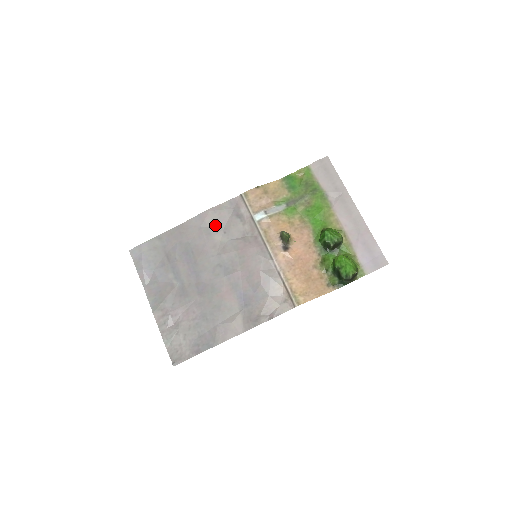
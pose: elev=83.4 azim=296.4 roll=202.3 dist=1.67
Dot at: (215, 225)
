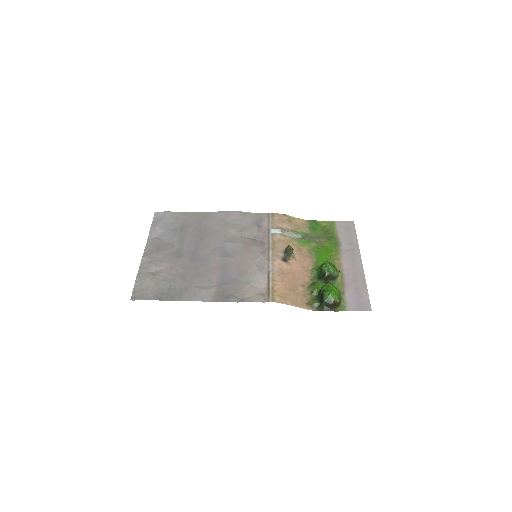
Dot at: (235, 223)
